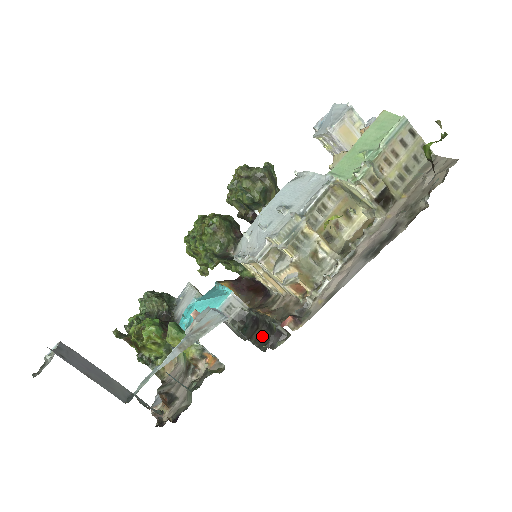
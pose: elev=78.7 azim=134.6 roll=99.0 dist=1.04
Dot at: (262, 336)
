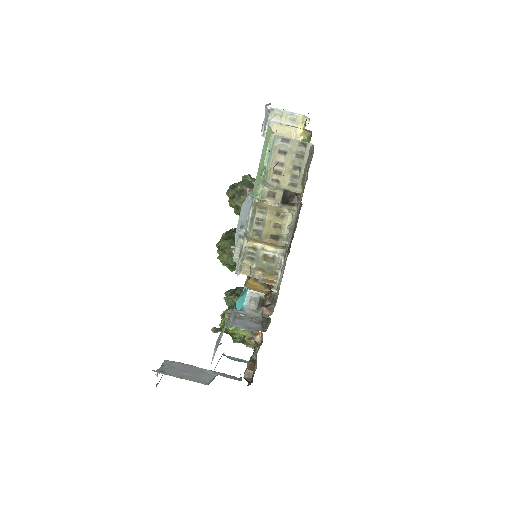
Dot at: occluded
